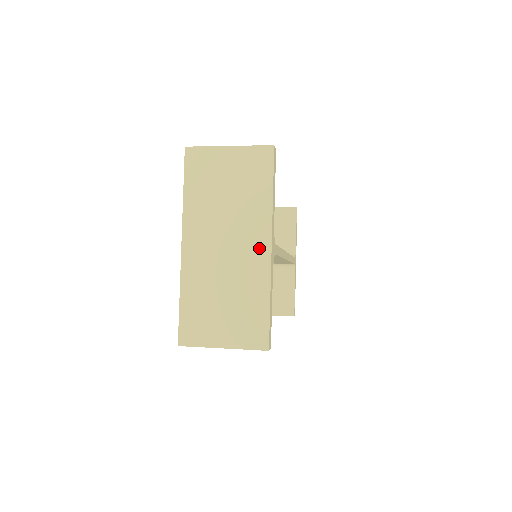
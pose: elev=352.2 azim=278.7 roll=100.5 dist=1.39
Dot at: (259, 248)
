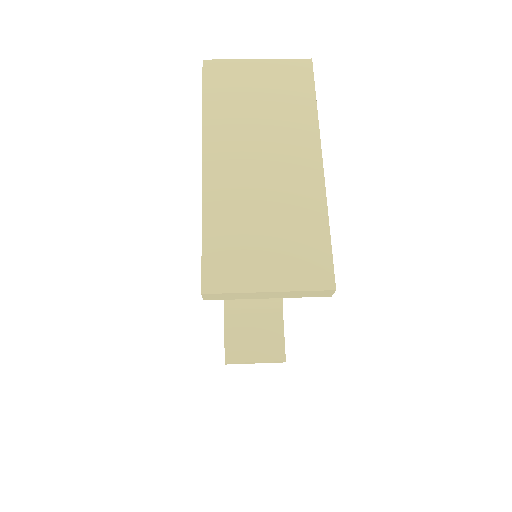
Dot at: (307, 164)
